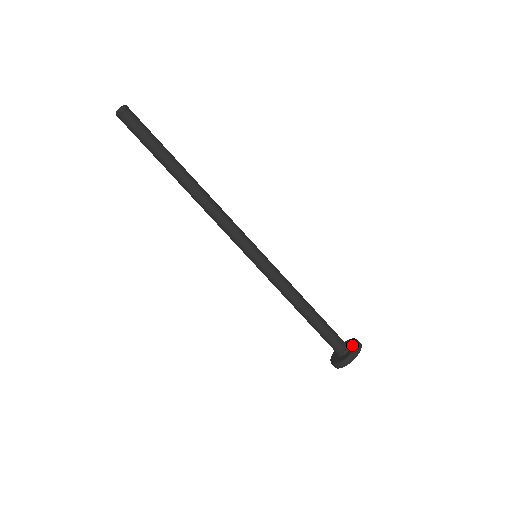
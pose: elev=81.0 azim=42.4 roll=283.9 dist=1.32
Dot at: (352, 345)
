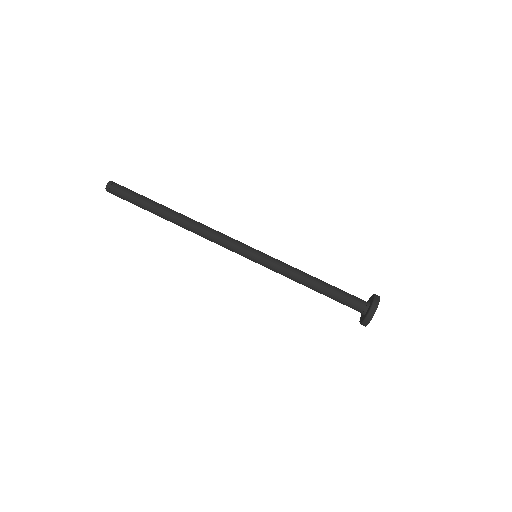
Dot at: (370, 303)
